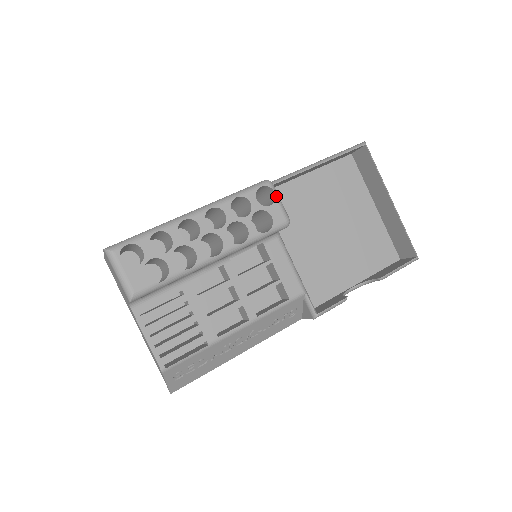
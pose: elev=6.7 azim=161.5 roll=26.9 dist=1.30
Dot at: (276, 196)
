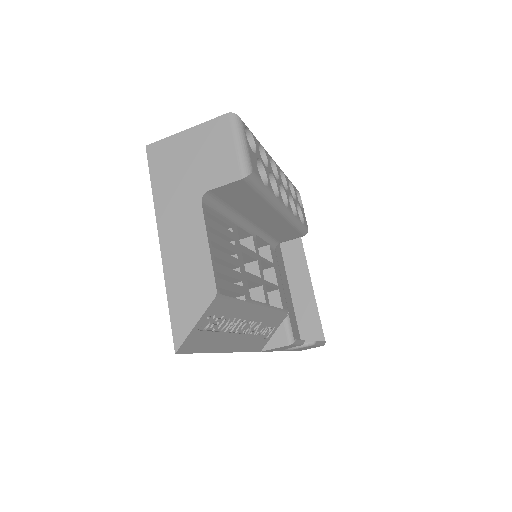
Dot at: occluded
